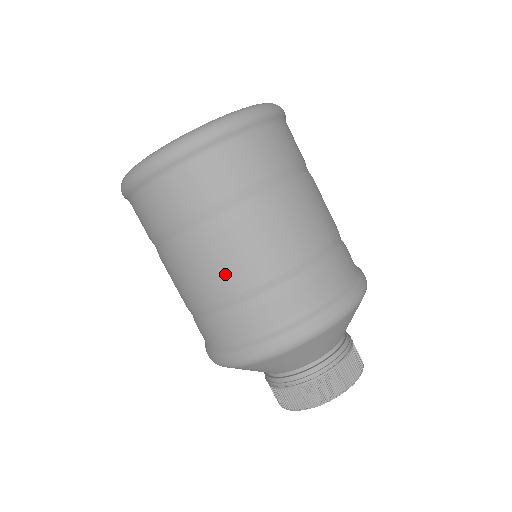
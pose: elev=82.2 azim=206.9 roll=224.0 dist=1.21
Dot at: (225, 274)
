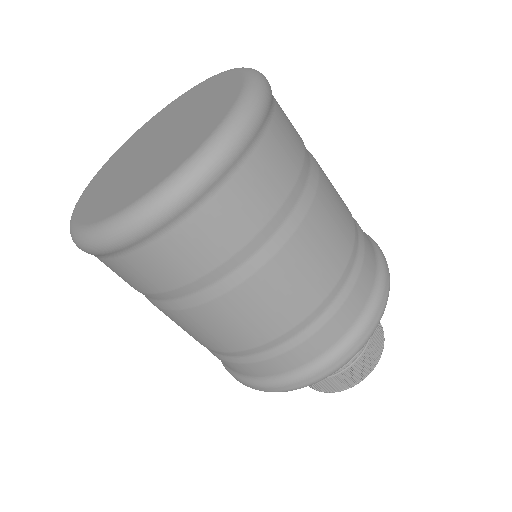
Dot at: occluded
